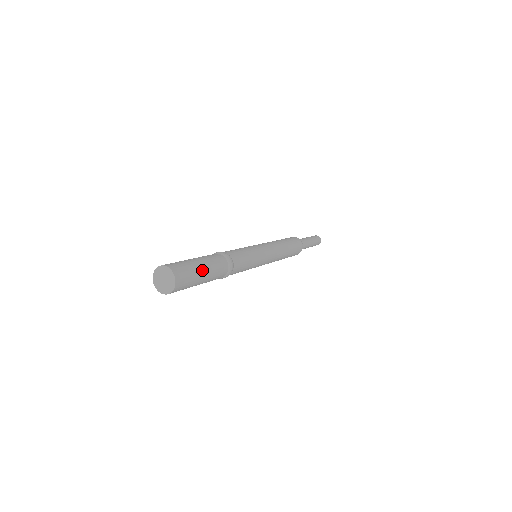
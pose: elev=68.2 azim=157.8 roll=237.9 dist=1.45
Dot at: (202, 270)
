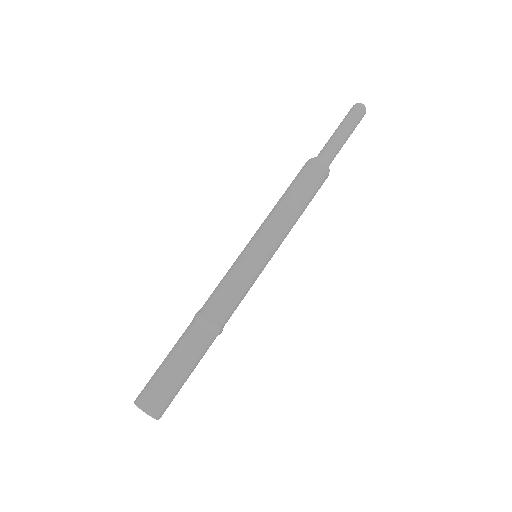
Dot at: (180, 375)
